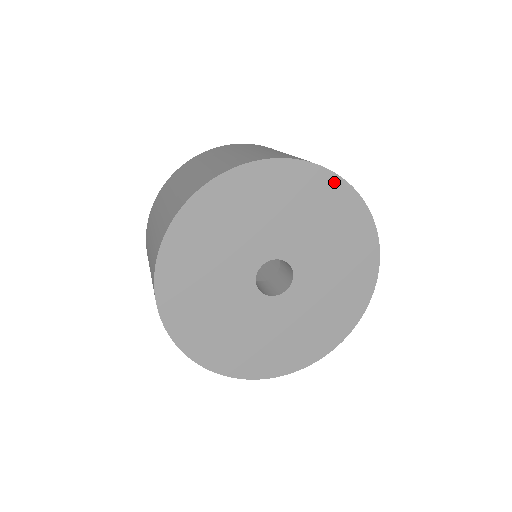
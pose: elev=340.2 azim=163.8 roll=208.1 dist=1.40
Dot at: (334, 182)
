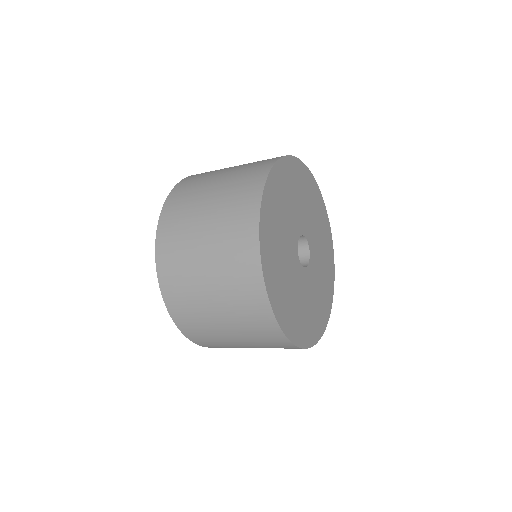
Dot at: (305, 170)
